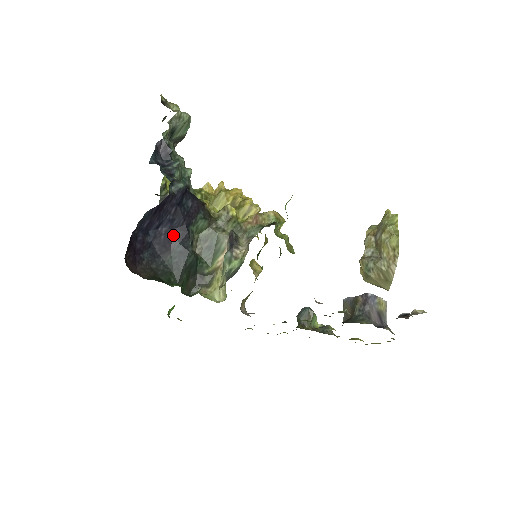
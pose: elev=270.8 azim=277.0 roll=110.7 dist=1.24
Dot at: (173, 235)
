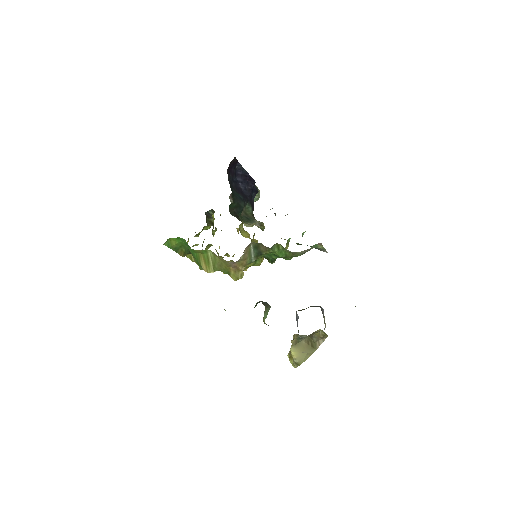
Dot at: (242, 192)
